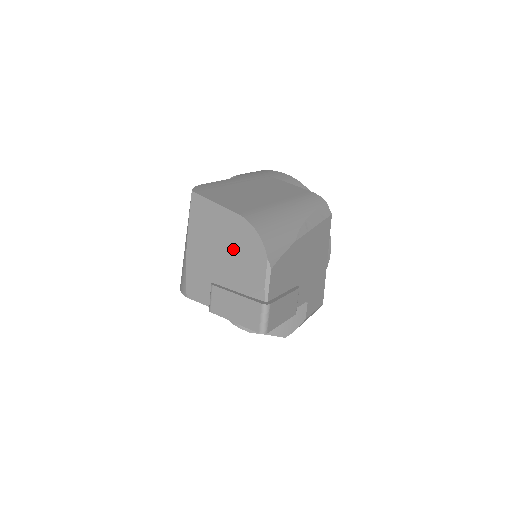
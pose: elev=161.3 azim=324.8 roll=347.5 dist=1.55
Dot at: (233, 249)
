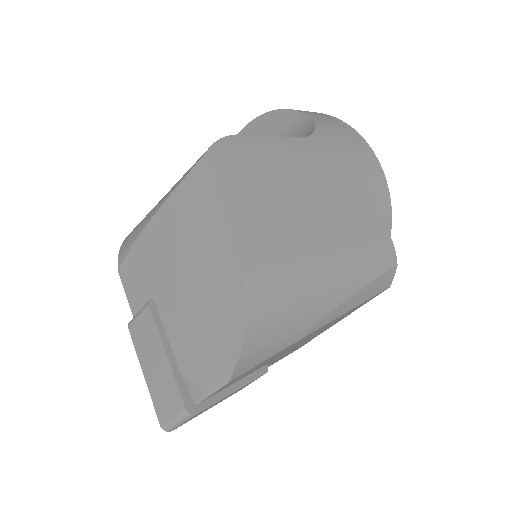
Dot at: (202, 299)
